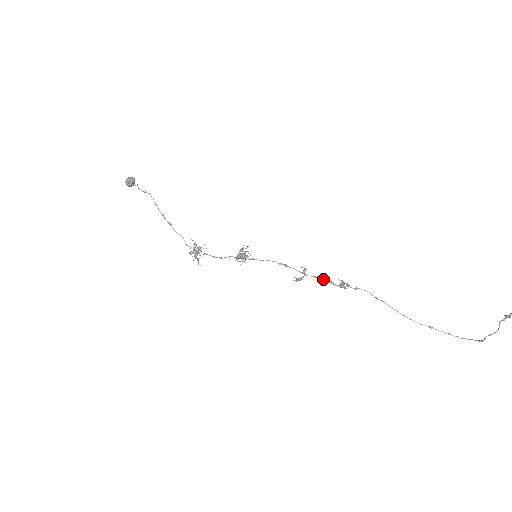
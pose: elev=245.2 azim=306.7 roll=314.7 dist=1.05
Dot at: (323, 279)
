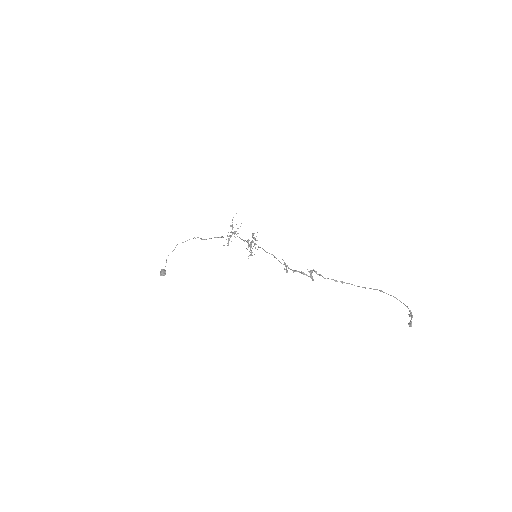
Dot at: occluded
